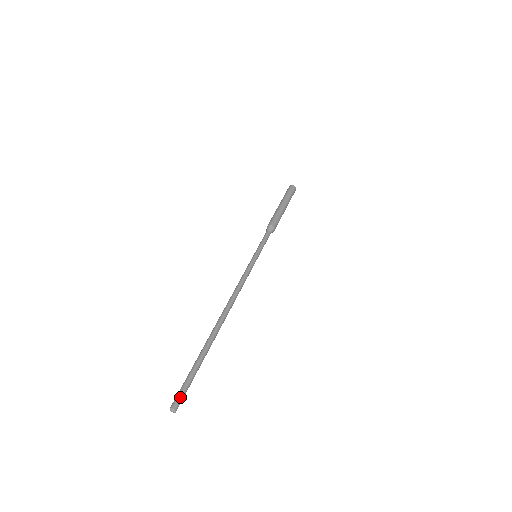
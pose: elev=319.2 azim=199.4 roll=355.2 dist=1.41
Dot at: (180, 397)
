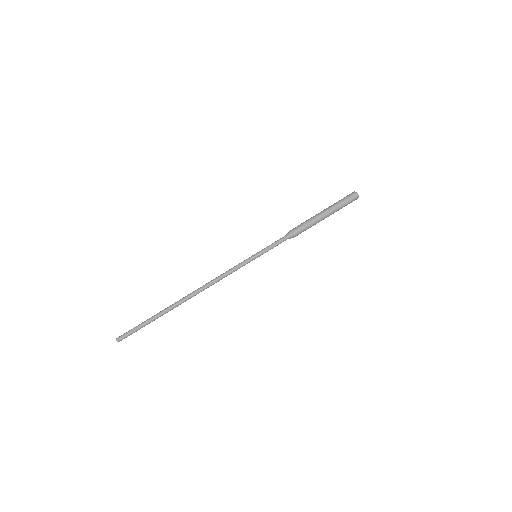
Dot at: (126, 337)
